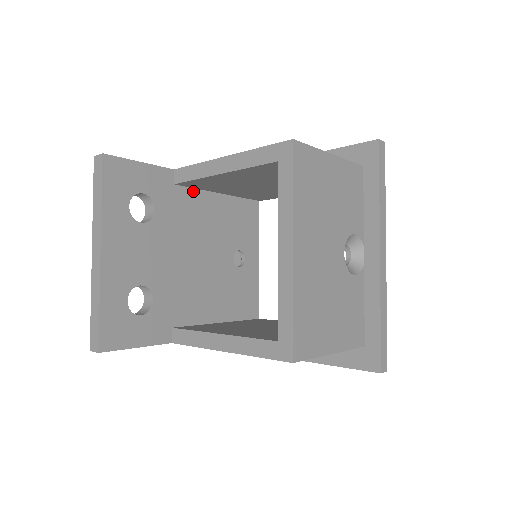
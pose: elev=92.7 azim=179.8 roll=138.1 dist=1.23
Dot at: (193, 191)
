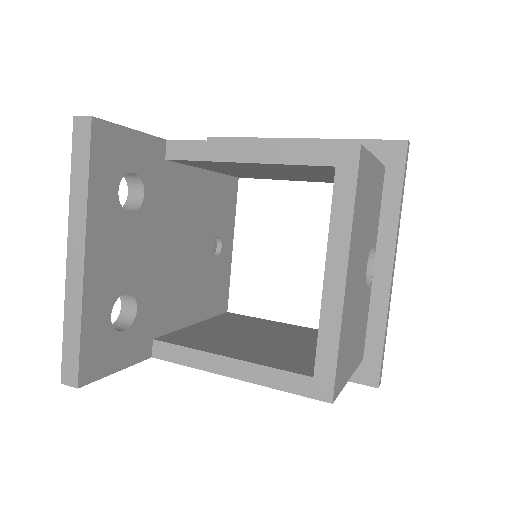
Dot at: (183, 168)
